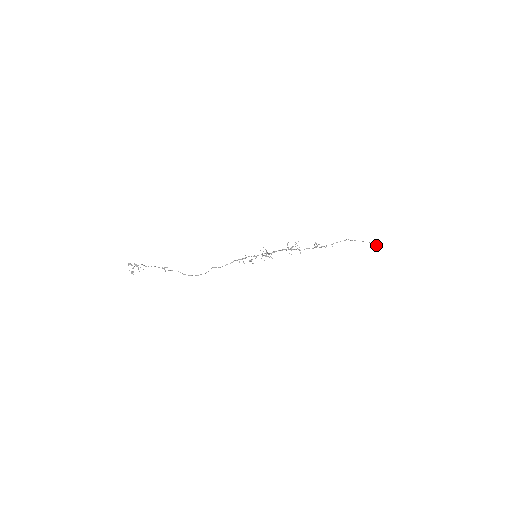
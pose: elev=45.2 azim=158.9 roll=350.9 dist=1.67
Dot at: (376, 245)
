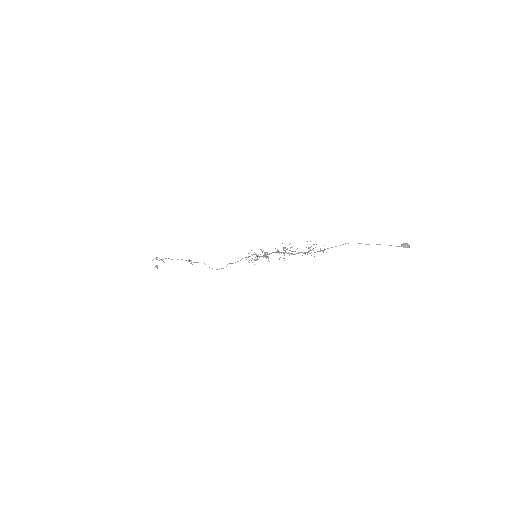
Dot at: (404, 247)
